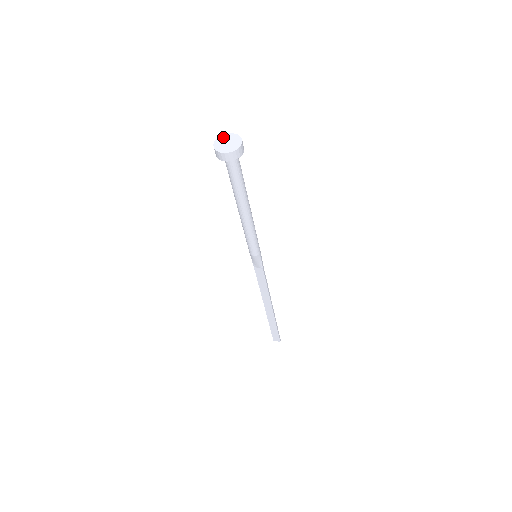
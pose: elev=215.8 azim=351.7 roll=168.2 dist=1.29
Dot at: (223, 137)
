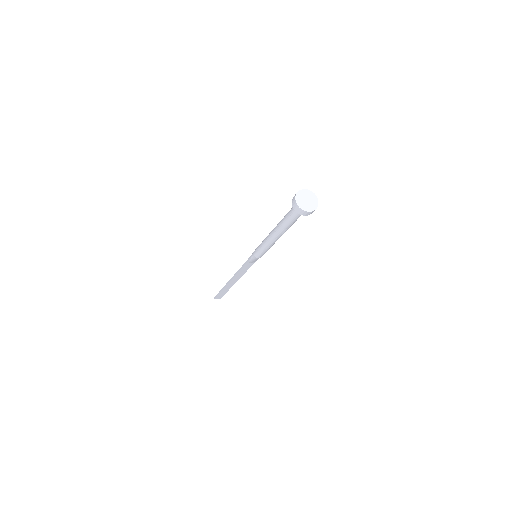
Dot at: (301, 193)
